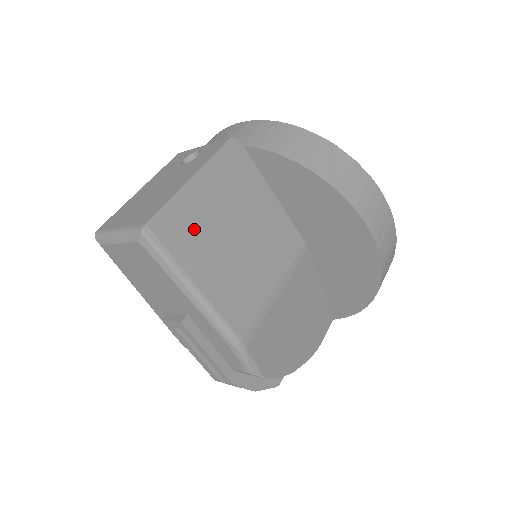
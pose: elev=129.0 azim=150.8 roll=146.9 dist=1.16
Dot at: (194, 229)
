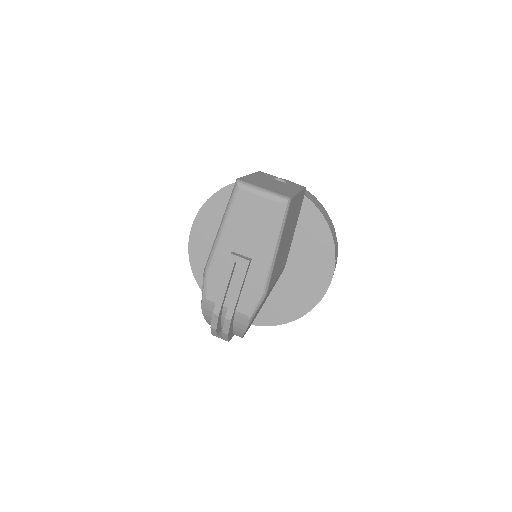
Dot at: (290, 217)
